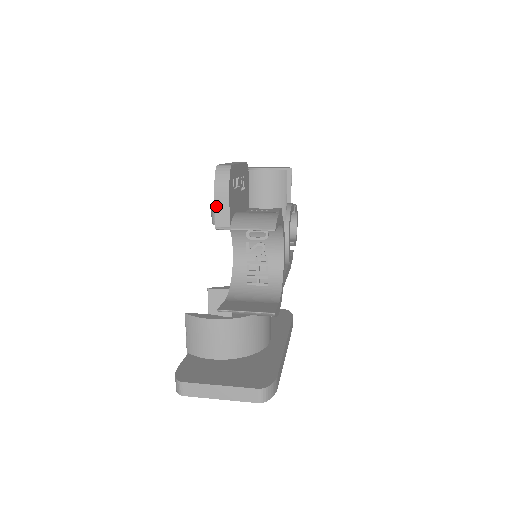
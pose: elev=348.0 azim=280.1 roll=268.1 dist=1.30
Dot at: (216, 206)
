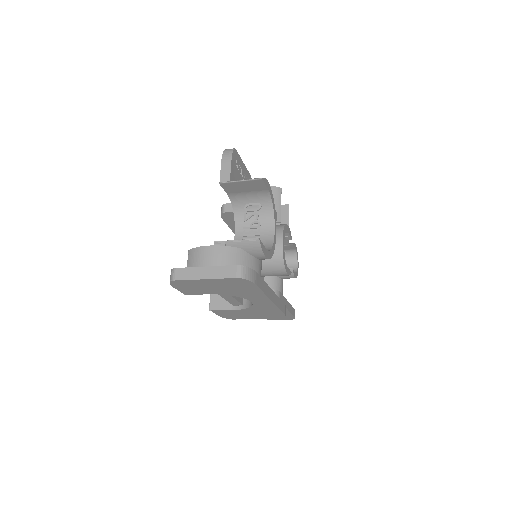
Dot at: (222, 169)
